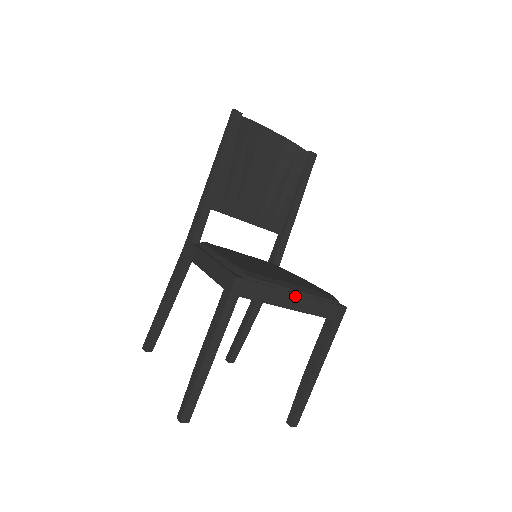
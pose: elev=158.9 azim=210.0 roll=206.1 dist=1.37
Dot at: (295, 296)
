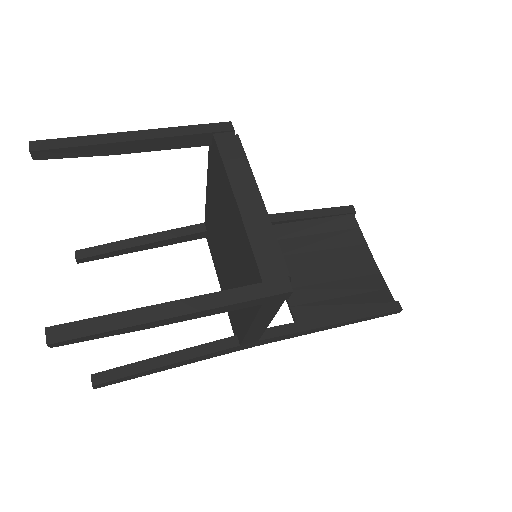
Dot at: (254, 195)
